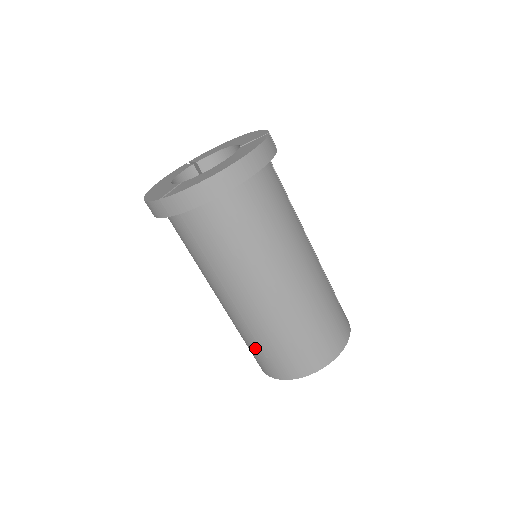
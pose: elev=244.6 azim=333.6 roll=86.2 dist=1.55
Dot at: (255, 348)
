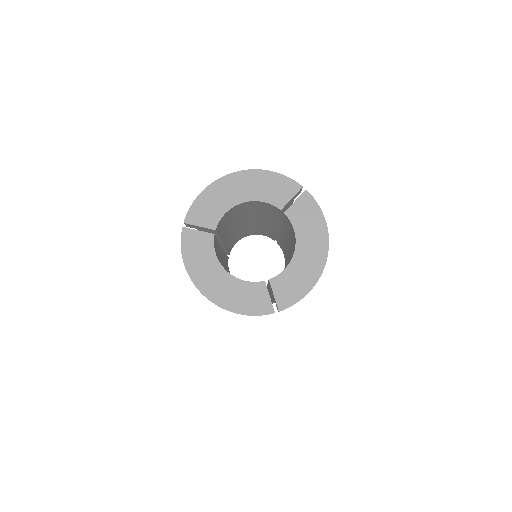
Dot at: occluded
